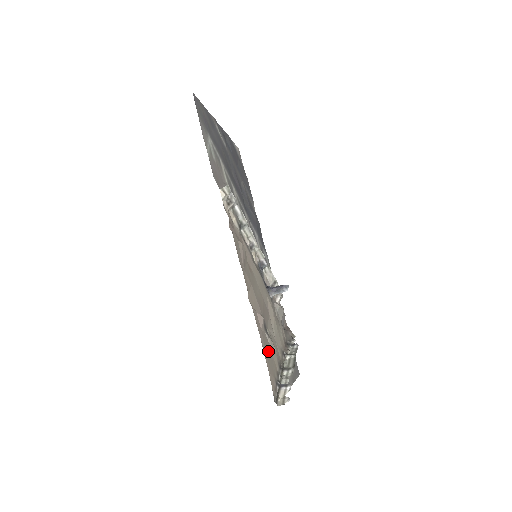
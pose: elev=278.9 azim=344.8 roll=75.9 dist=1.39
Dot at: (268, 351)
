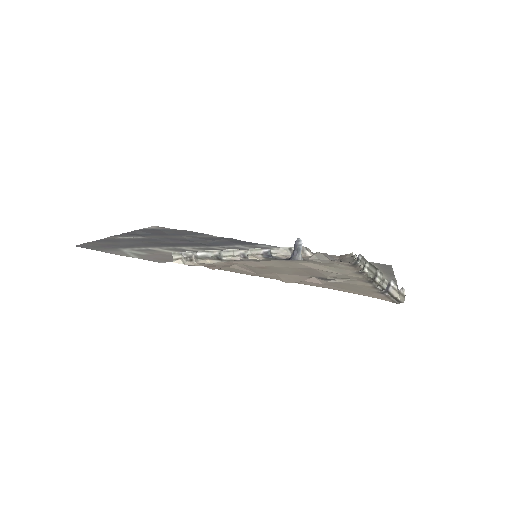
Dot at: (347, 287)
